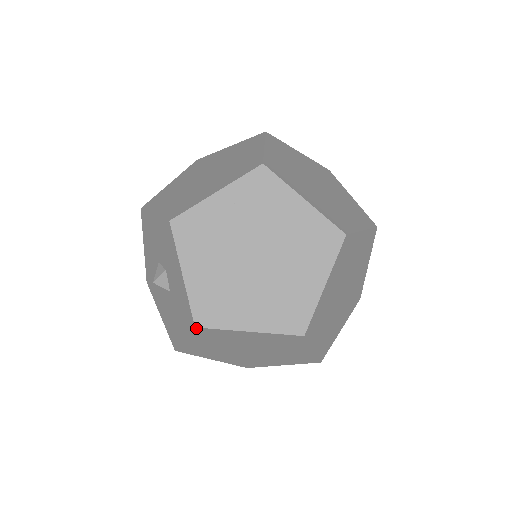
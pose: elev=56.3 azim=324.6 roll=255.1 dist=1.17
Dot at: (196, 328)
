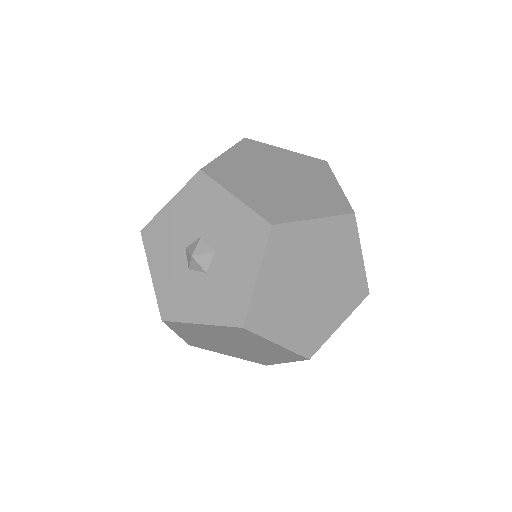
Dot at: (241, 328)
